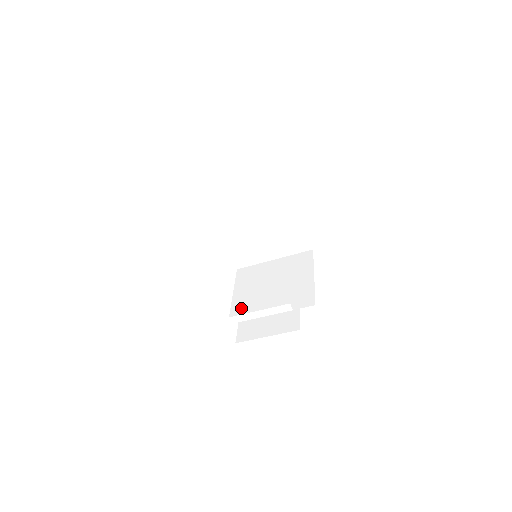
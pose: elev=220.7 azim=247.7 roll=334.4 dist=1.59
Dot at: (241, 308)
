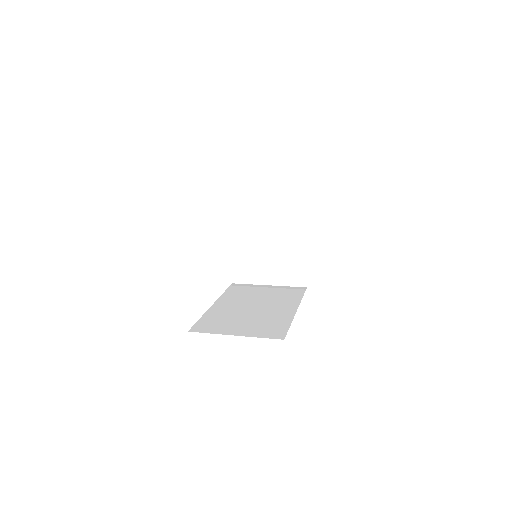
Dot at: (241, 269)
